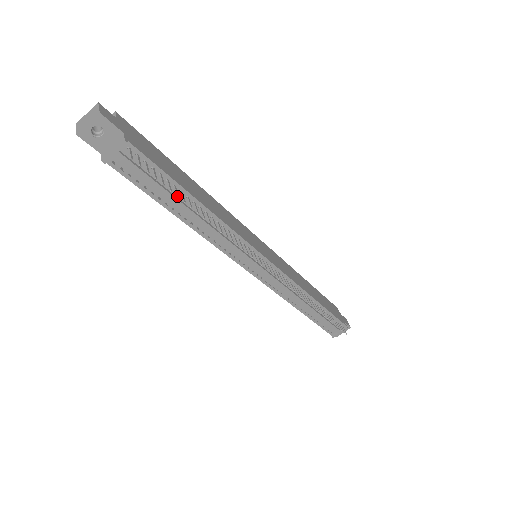
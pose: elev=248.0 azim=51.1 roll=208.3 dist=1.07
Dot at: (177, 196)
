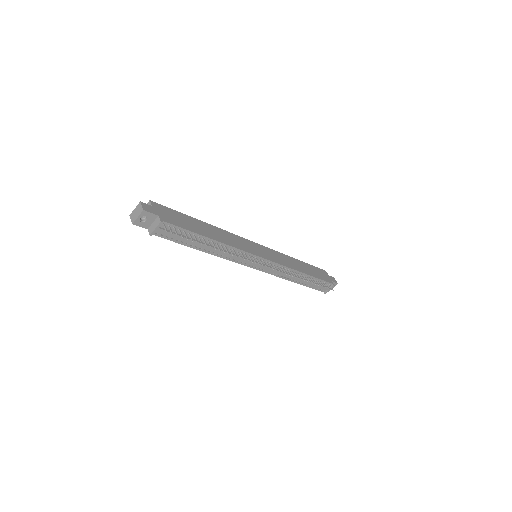
Dot at: occluded
